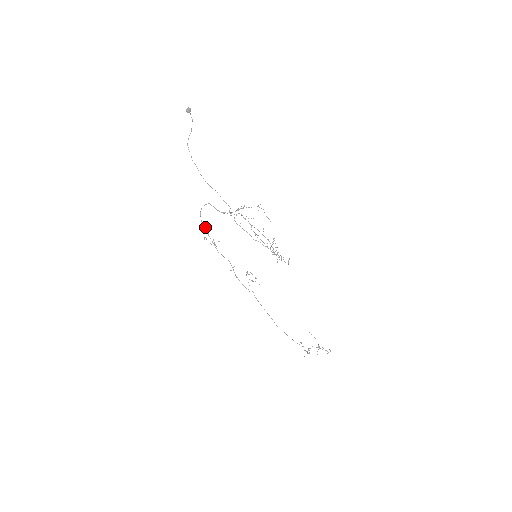
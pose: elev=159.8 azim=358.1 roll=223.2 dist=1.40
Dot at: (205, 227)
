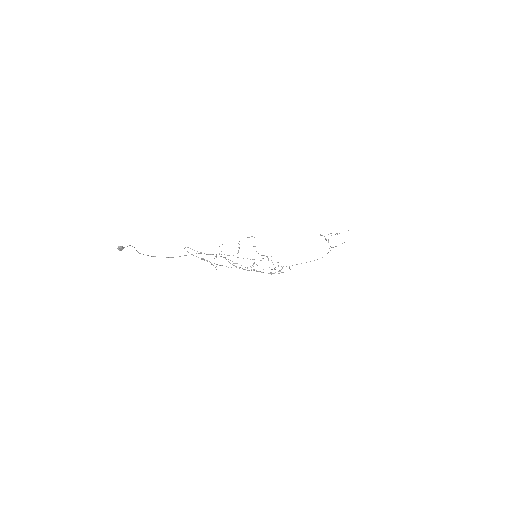
Dot at: occluded
